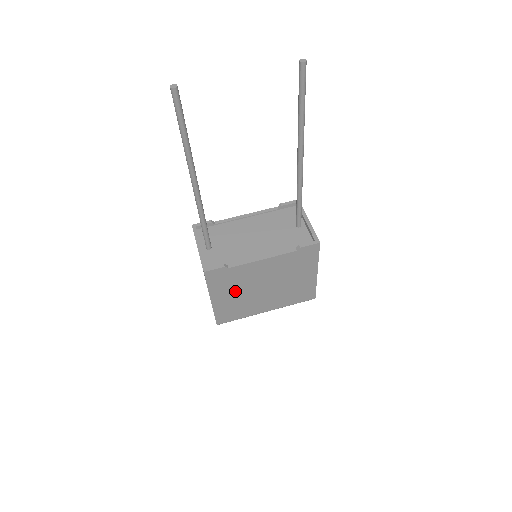
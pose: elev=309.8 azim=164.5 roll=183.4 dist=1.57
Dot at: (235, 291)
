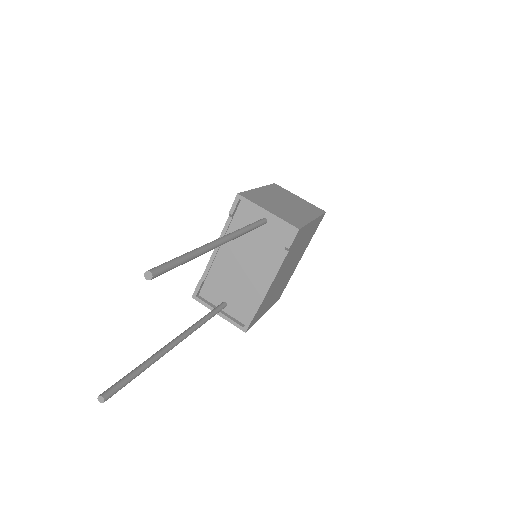
Dot at: (272, 296)
